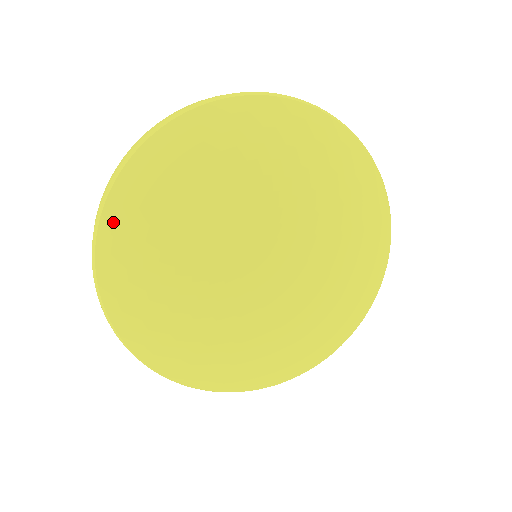
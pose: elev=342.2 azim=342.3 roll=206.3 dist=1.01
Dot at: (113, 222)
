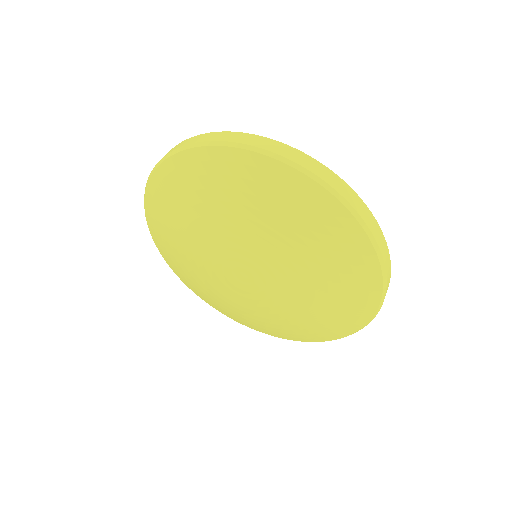
Dot at: (185, 162)
